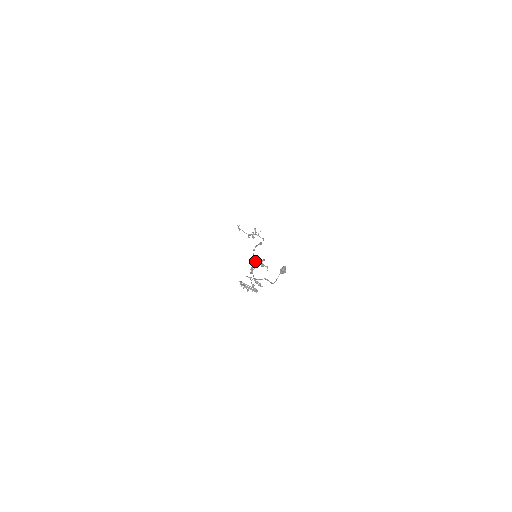
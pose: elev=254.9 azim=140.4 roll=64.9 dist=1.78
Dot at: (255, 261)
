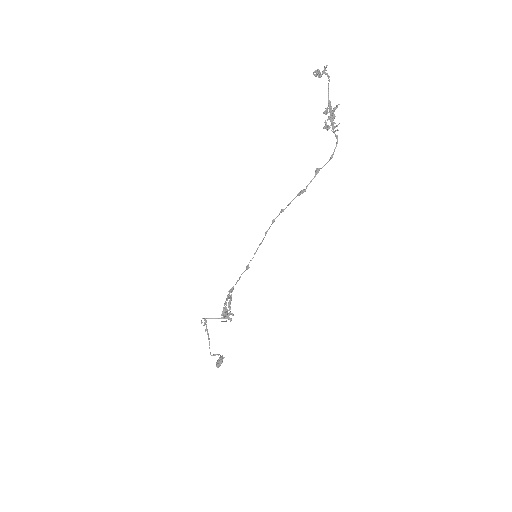
Dot at: (230, 296)
